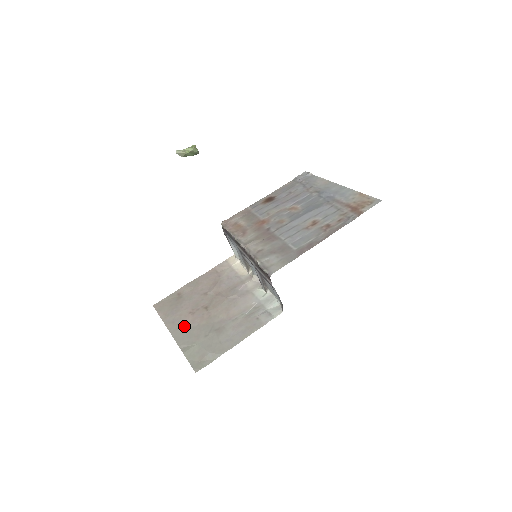
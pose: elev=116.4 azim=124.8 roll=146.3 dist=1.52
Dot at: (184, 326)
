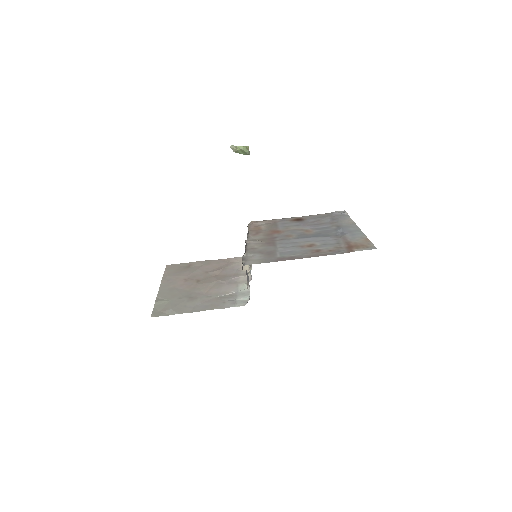
Dot at: (173, 286)
